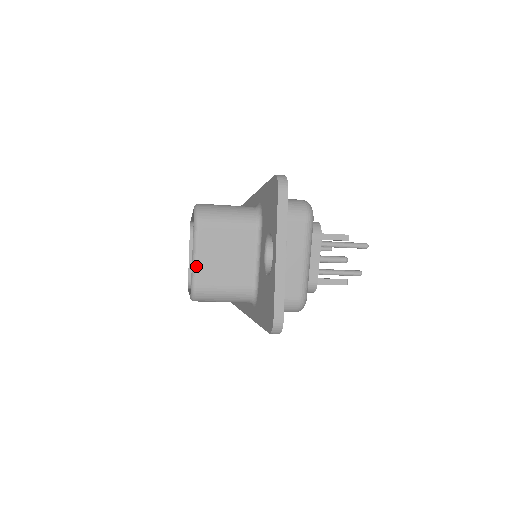
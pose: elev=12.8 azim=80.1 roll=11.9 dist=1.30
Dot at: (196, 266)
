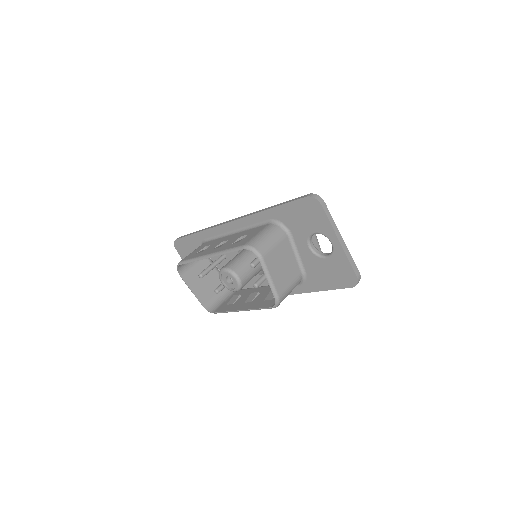
Dot at: (274, 284)
